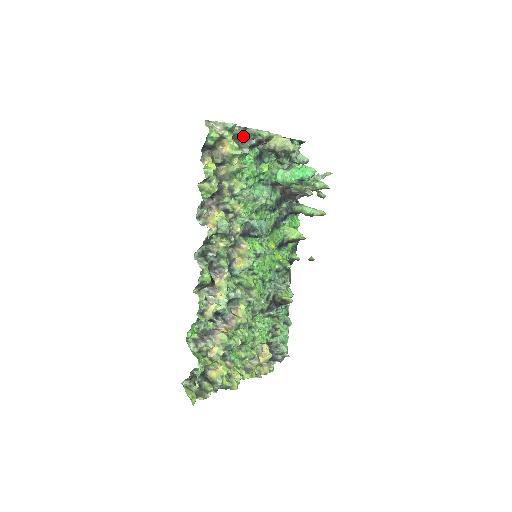
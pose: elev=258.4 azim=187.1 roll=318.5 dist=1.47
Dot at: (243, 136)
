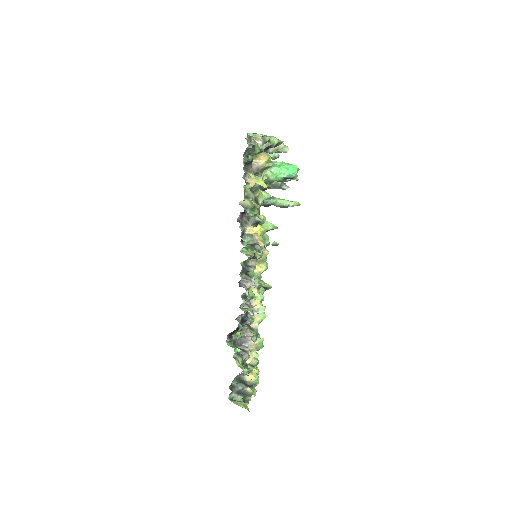
Dot at: occluded
